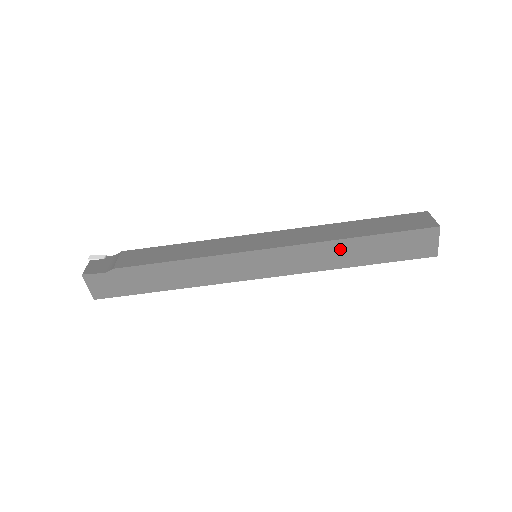
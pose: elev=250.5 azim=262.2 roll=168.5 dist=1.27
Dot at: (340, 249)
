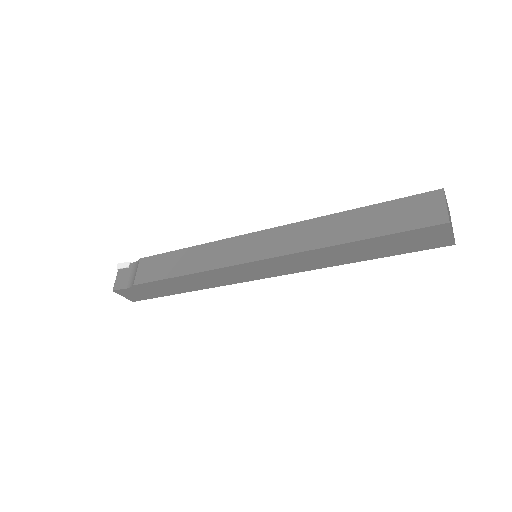
Dot at: (335, 252)
